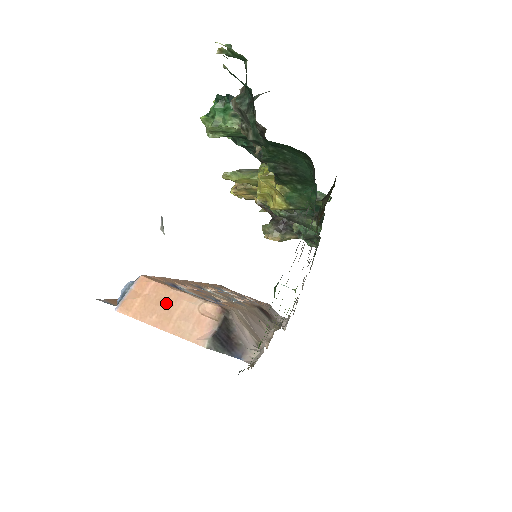
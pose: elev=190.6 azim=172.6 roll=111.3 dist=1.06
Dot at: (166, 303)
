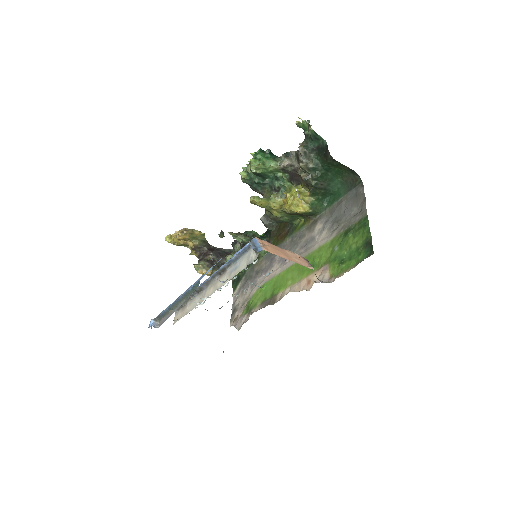
Dot at: (280, 250)
